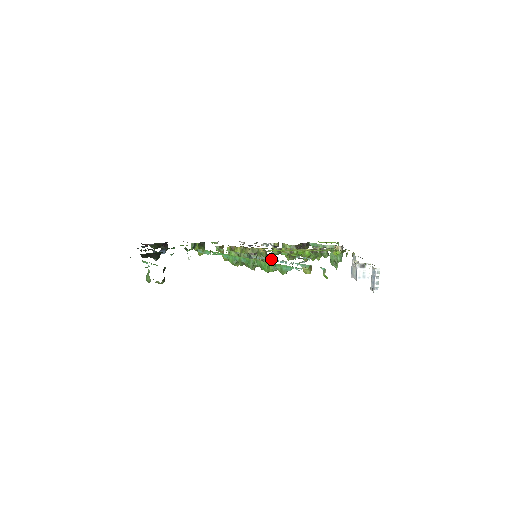
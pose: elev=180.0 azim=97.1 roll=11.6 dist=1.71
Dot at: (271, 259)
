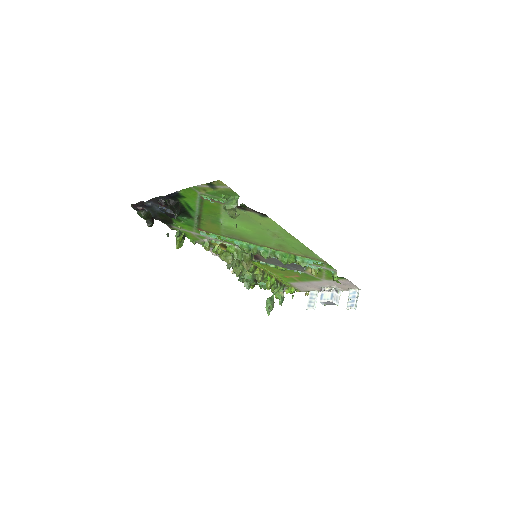
Dot at: occluded
